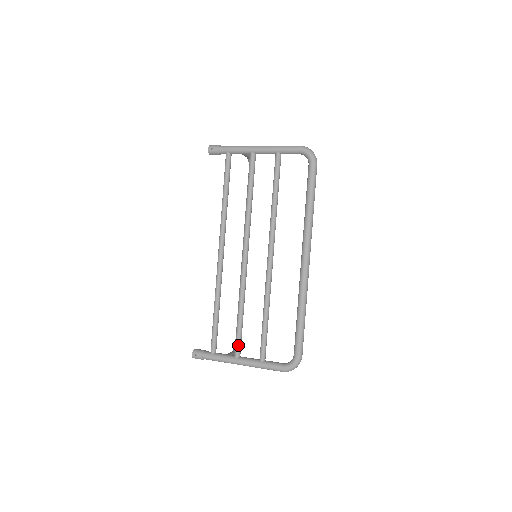
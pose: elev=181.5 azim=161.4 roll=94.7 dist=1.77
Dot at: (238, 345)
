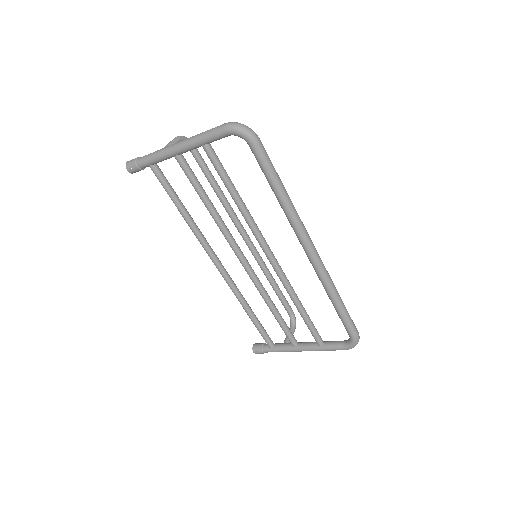
Dot at: (290, 338)
